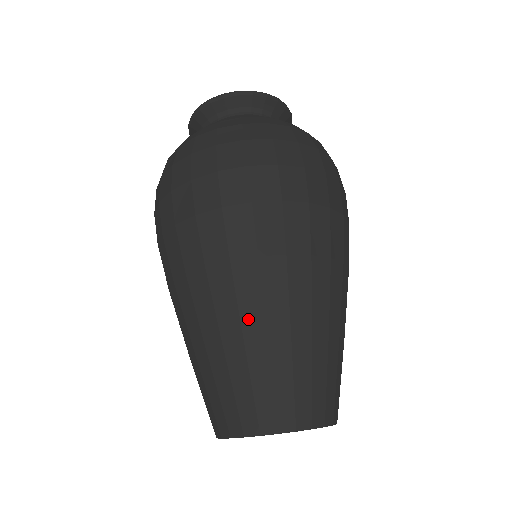
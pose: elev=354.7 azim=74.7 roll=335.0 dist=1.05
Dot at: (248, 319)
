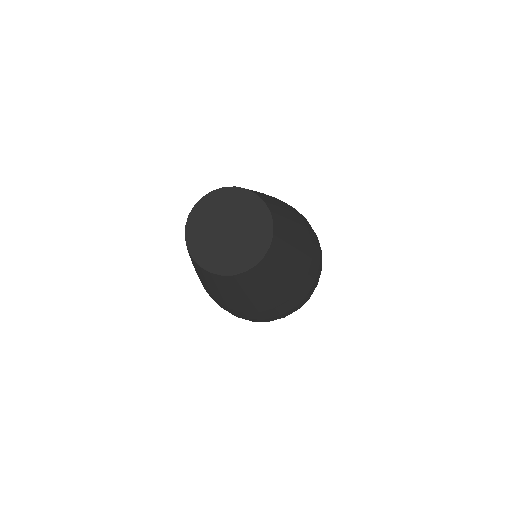
Dot at: occluded
